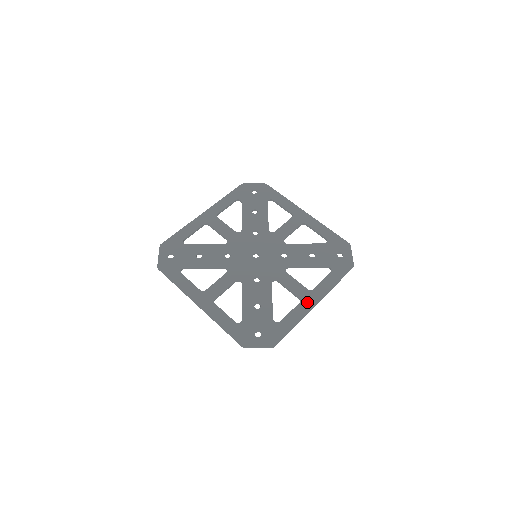
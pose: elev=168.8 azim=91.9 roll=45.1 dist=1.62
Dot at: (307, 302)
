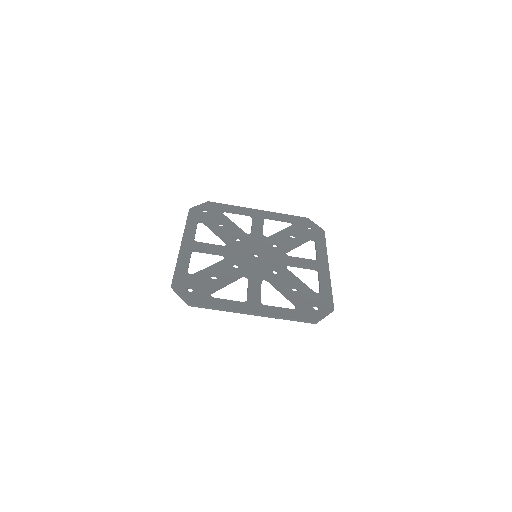
Dot at: (322, 268)
